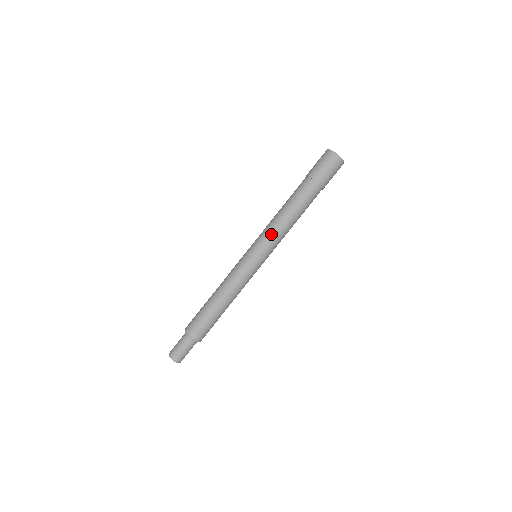
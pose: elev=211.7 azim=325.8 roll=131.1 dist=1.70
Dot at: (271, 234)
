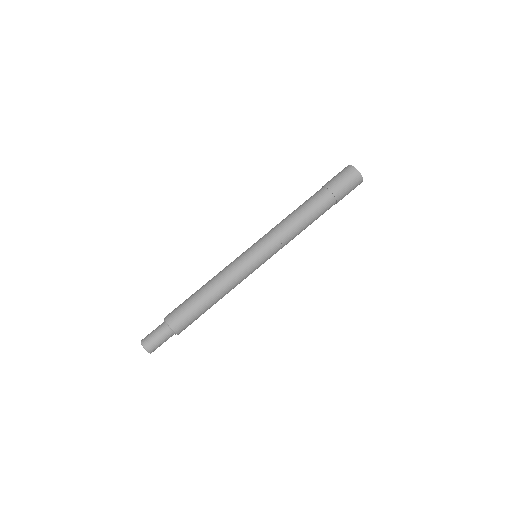
Dot at: (281, 241)
